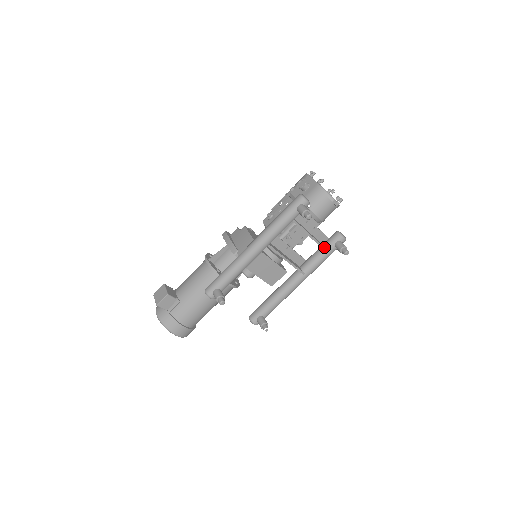
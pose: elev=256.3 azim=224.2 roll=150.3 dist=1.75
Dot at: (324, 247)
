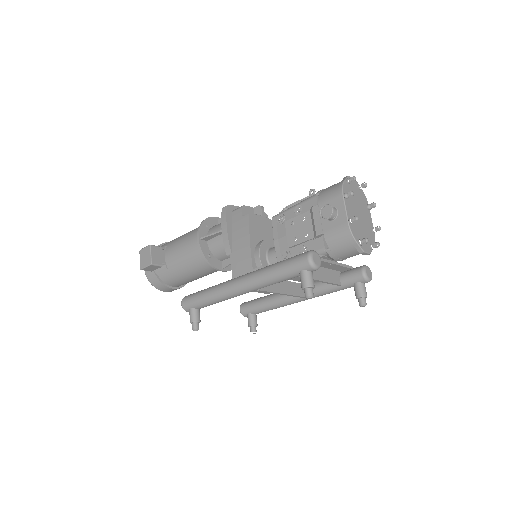
Dot at: (339, 284)
